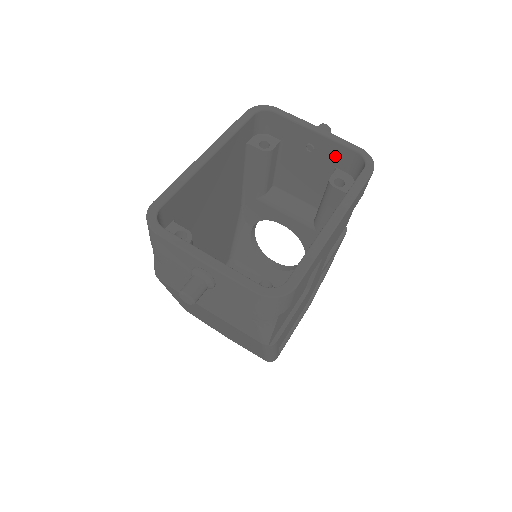
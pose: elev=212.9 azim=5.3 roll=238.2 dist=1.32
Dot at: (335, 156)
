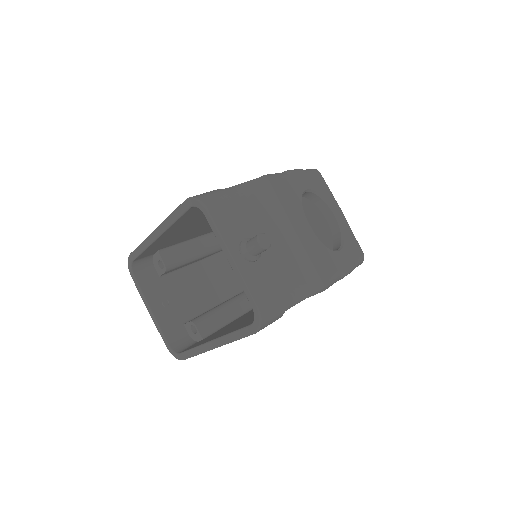
Dot at: occluded
